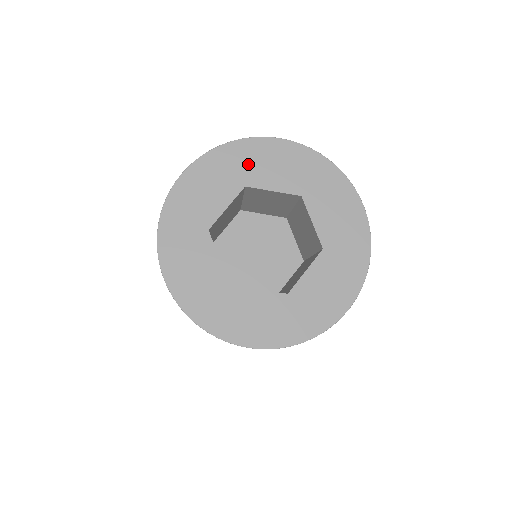
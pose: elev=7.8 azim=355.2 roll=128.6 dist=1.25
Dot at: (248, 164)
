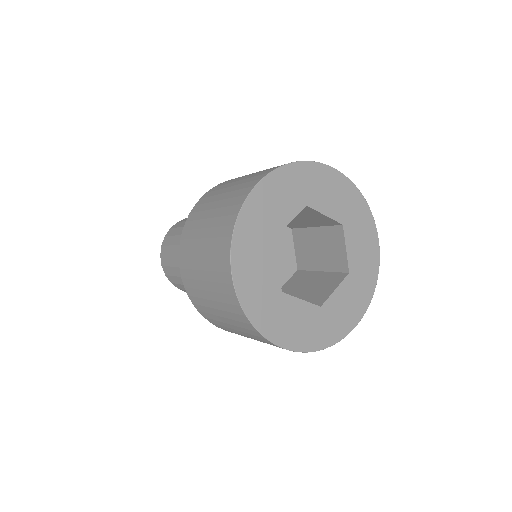
Dot at: (312, 186)
